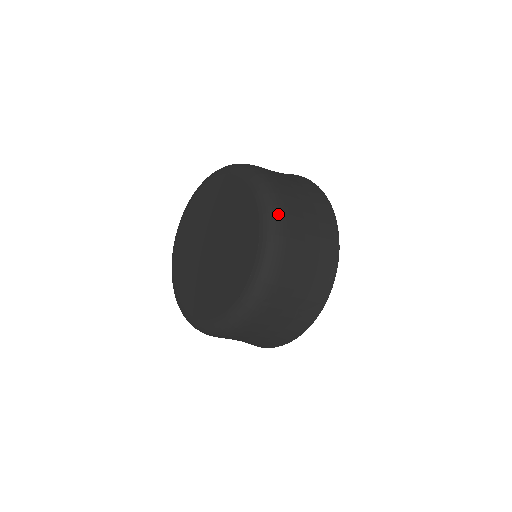
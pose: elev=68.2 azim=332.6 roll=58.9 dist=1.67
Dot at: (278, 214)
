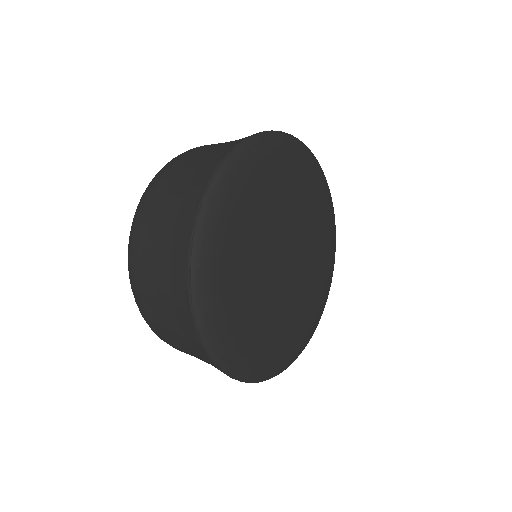
Dot at: occluded
